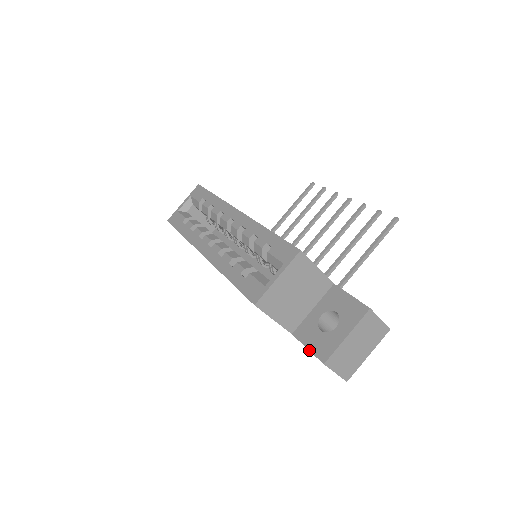
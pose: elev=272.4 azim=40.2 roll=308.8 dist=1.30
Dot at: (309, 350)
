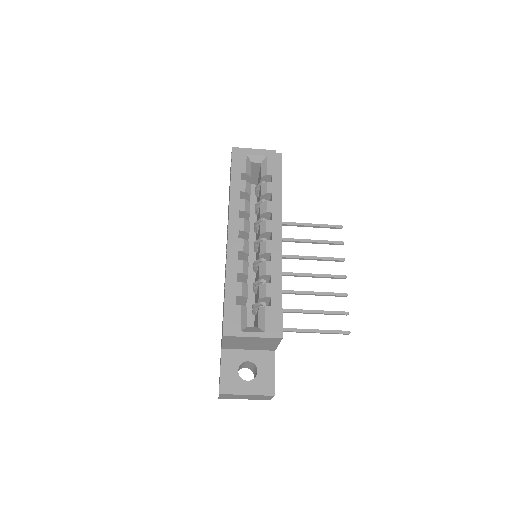
Dot at: (220, 374)
